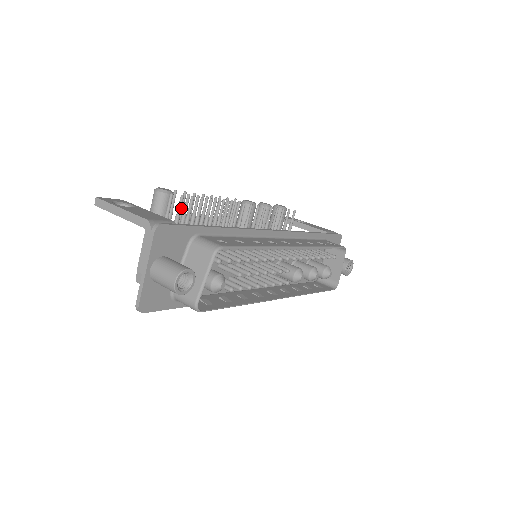
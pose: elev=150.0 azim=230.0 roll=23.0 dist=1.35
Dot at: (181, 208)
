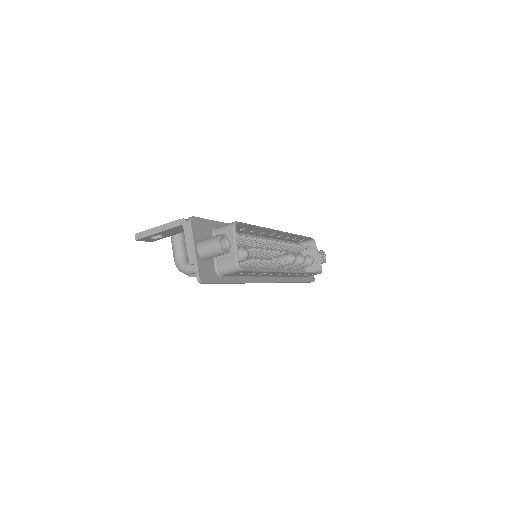
Dot at: occluded
